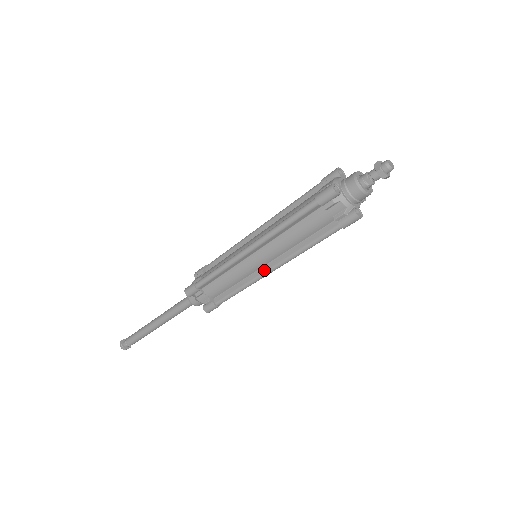
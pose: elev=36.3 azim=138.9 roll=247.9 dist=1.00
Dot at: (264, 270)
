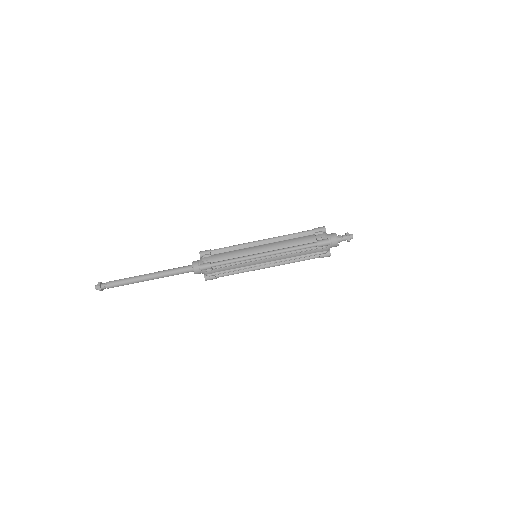
Dot at: (259, 253)
